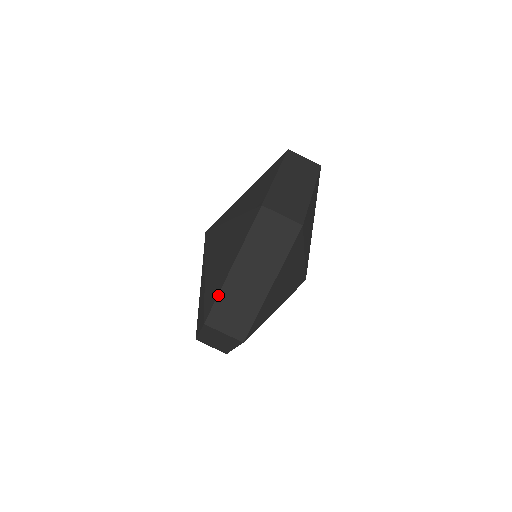
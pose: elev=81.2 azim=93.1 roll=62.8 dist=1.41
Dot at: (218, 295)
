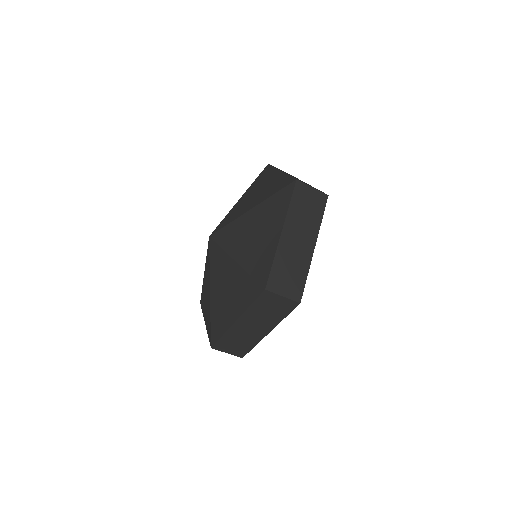
Dot at: (223, 335)
